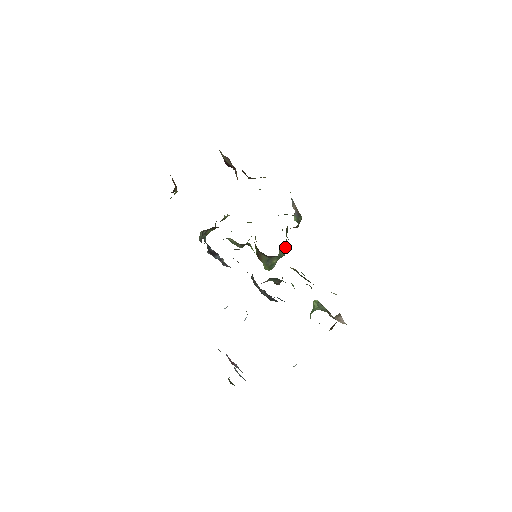
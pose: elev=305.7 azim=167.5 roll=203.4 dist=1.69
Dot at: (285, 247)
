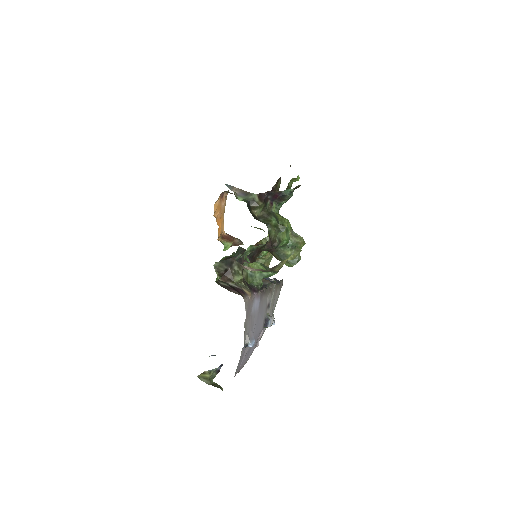
Dot at: occluded
